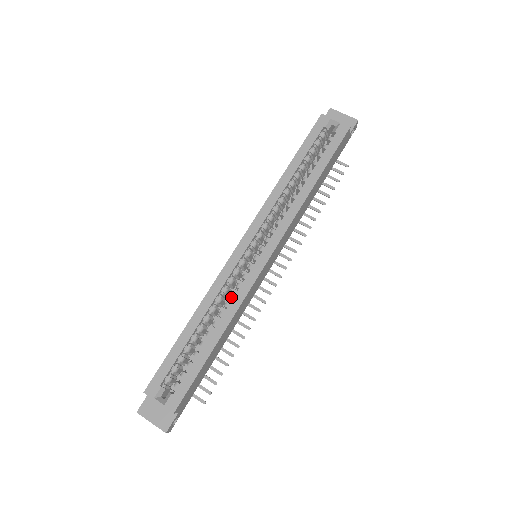
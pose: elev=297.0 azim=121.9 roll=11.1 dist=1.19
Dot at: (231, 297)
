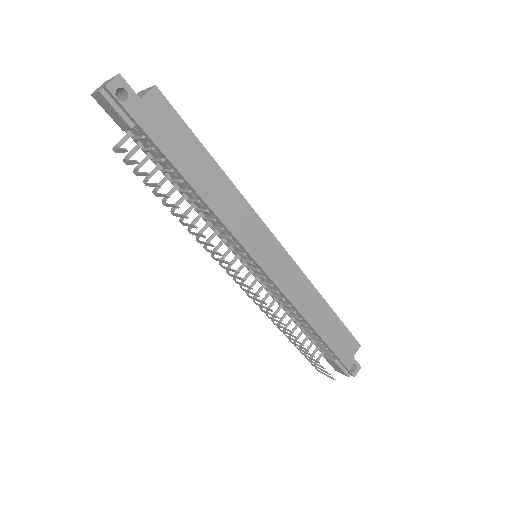
Dot at: occluded
